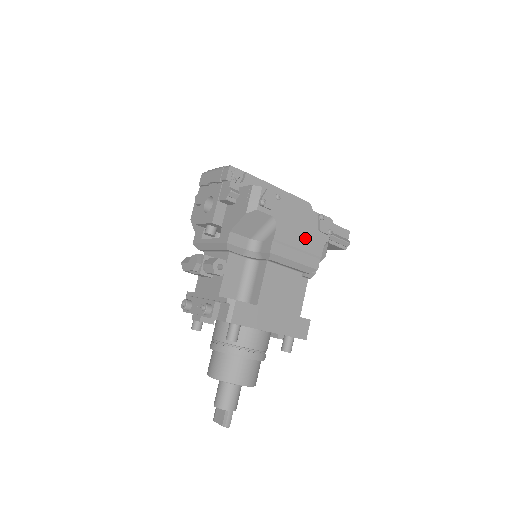
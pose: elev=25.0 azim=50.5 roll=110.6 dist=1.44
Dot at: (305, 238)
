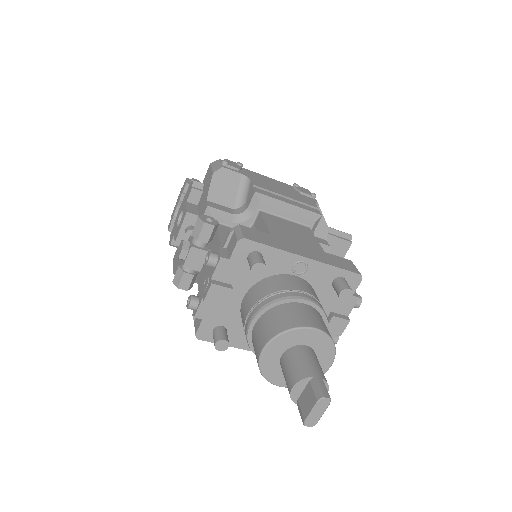
Dot at: (289, 194)
